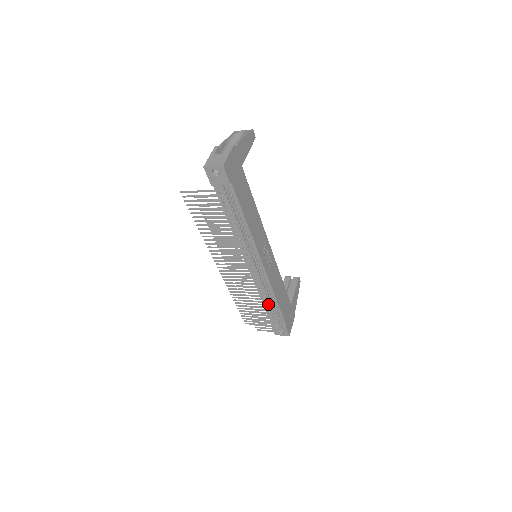
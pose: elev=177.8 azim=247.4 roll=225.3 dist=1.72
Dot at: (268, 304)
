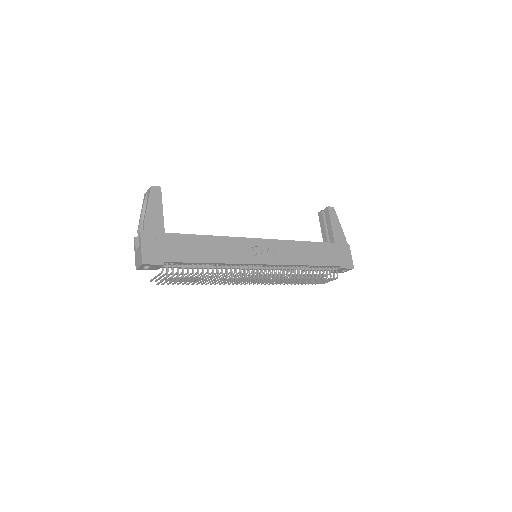
Dot at: (302, 277)
